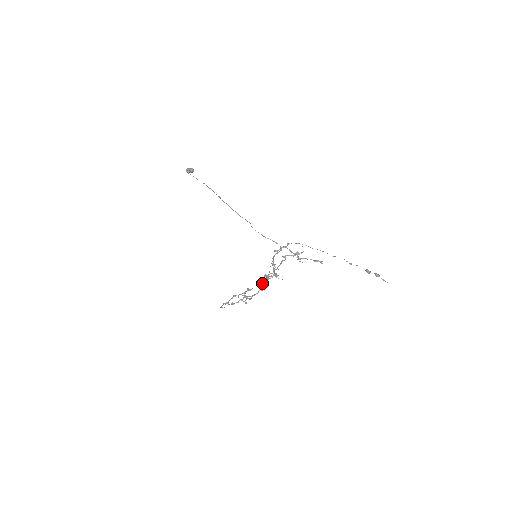
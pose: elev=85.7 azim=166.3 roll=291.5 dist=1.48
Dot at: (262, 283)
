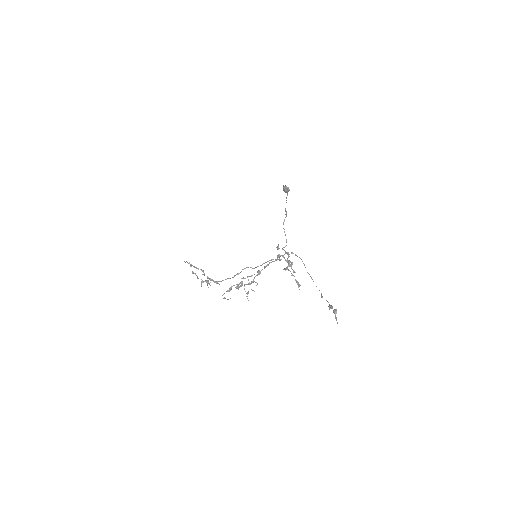
Dot at: (231, 288)
